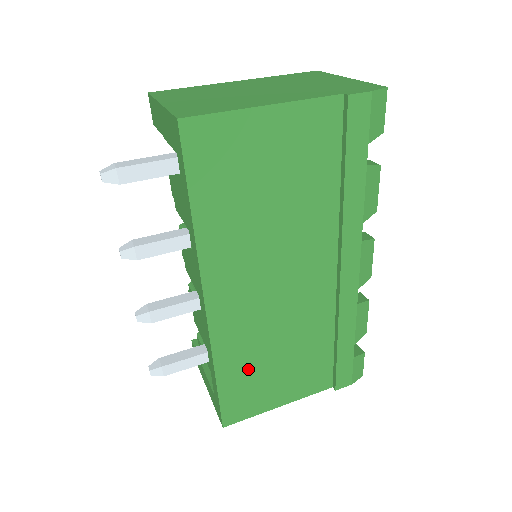
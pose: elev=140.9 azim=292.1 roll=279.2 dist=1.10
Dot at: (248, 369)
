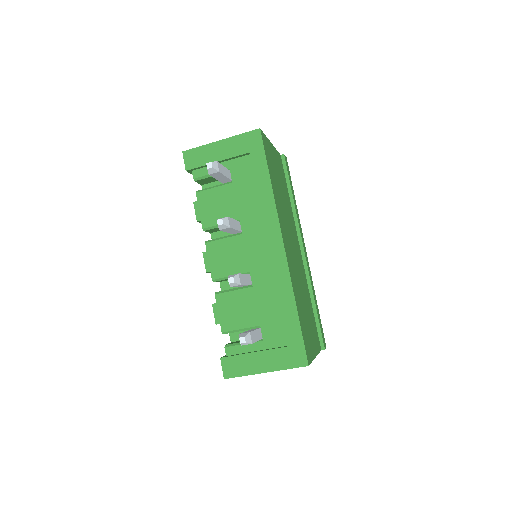
Dot at: (302, 310)
